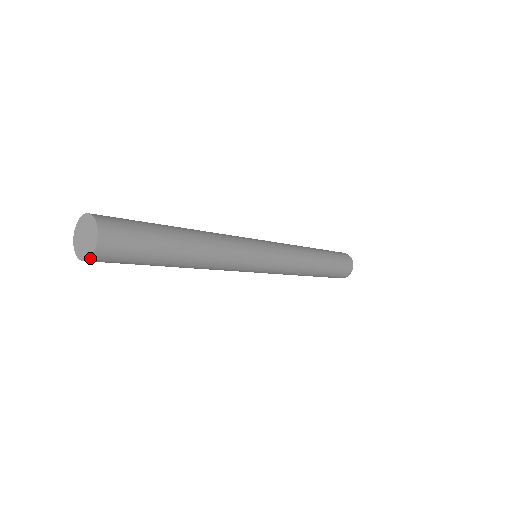
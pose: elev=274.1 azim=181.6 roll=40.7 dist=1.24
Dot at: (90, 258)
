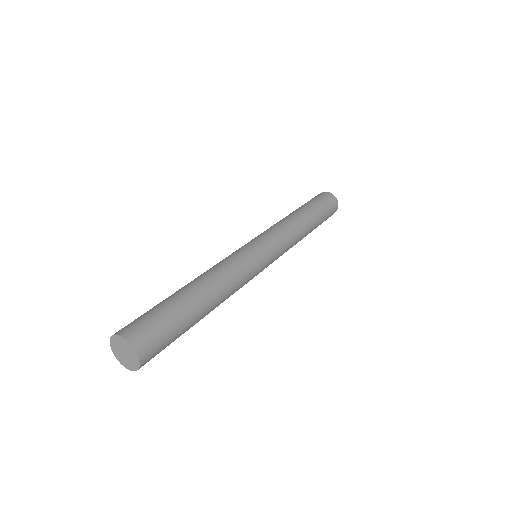
Dot at: (139, 358)
